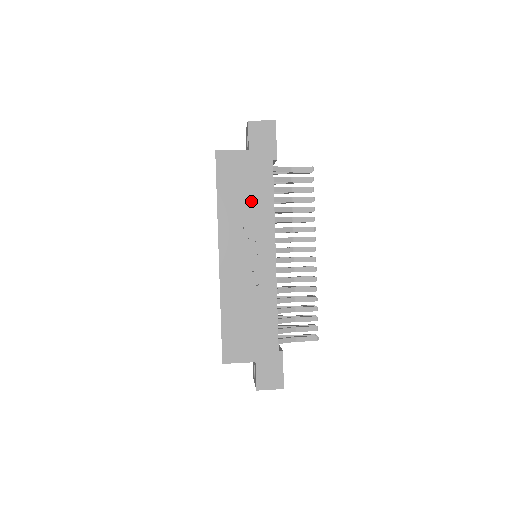
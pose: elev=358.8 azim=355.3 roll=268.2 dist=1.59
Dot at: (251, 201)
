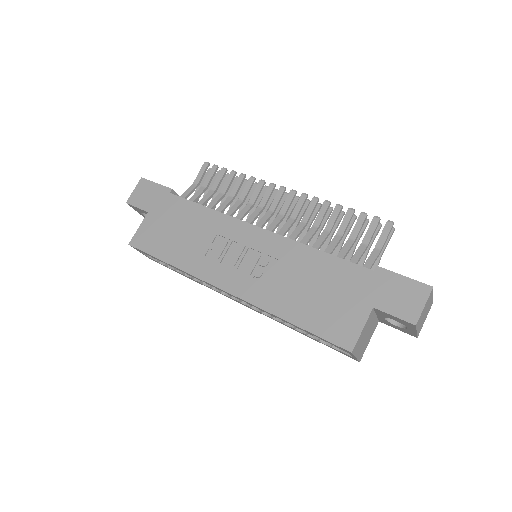
Dot at: (191, 230)
